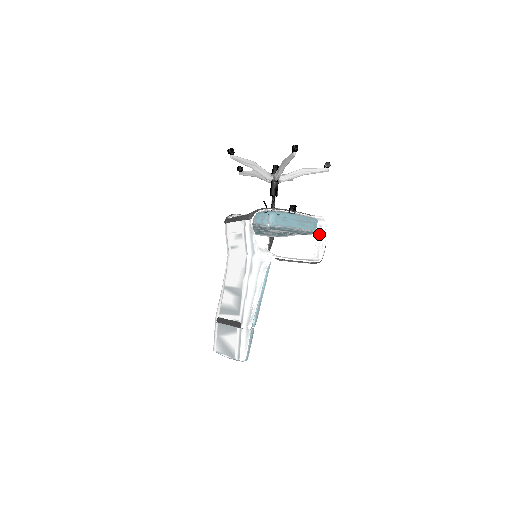
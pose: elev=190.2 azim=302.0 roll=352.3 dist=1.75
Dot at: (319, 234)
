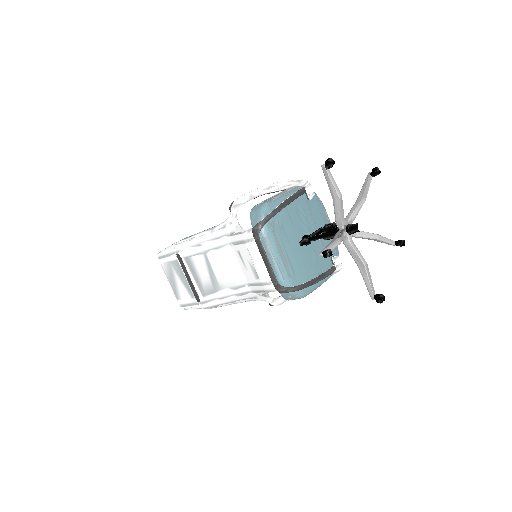
Dot at: occluded
